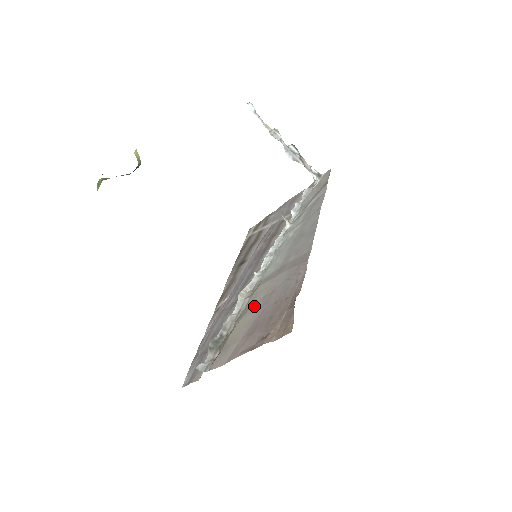
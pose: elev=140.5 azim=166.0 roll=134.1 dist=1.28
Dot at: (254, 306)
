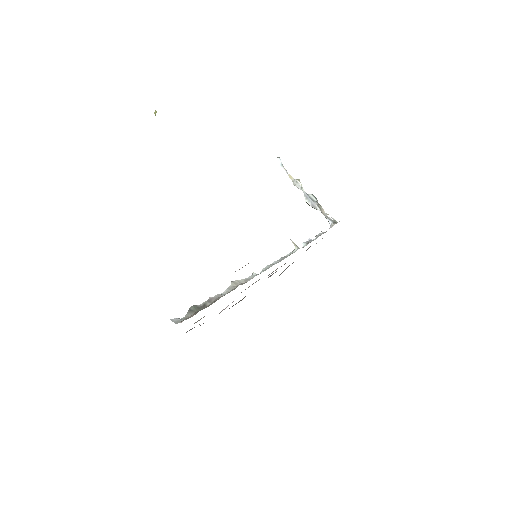
Dot at: occluded
